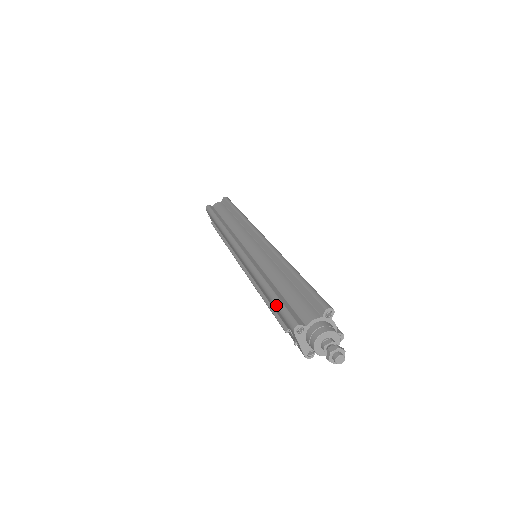
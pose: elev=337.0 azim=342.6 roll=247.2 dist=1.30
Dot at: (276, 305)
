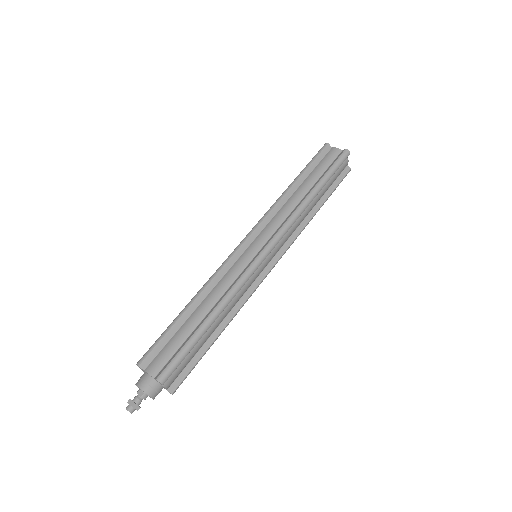
Dot at: (164, 331)
